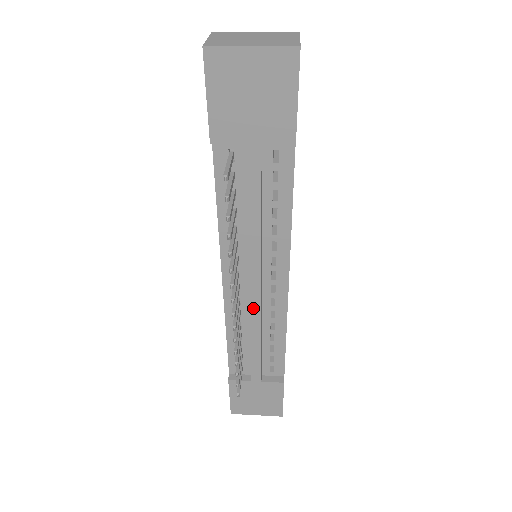
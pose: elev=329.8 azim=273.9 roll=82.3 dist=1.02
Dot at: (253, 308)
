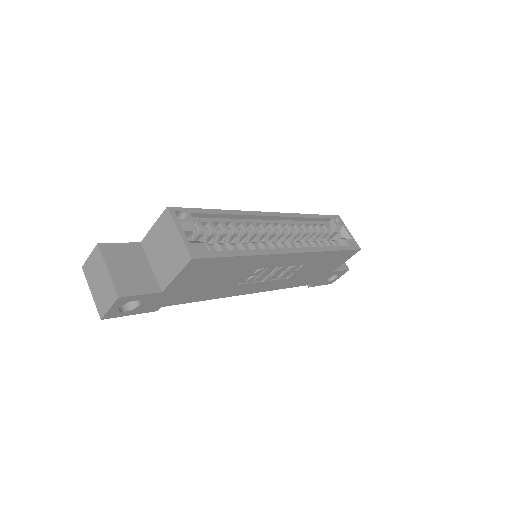
Dot at: occluded
